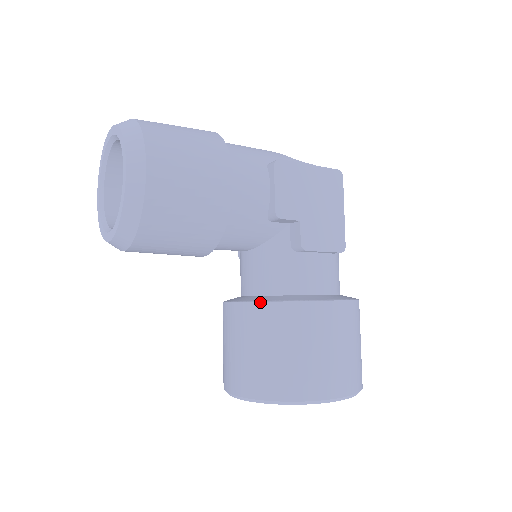
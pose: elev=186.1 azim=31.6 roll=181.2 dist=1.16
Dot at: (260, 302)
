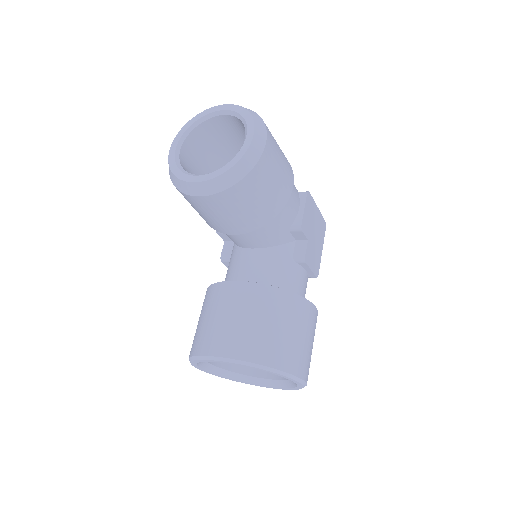
Dot at: (270, 285)
